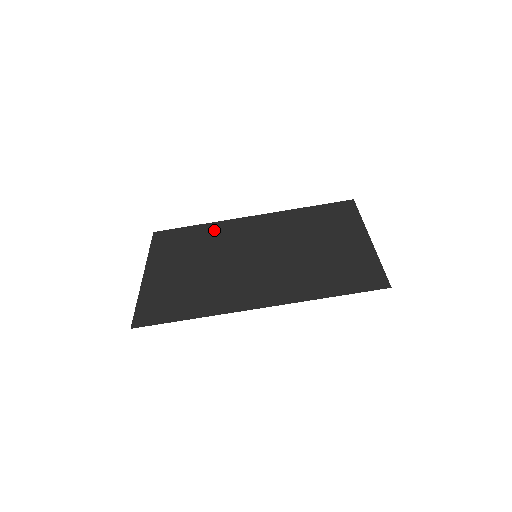
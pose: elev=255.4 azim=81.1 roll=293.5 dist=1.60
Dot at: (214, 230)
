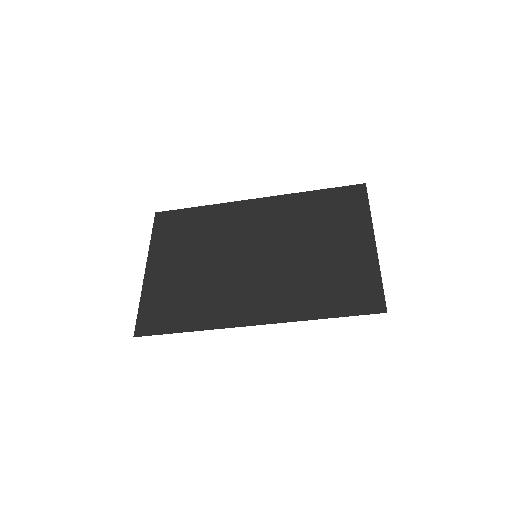
Dot at: (216, 216)
